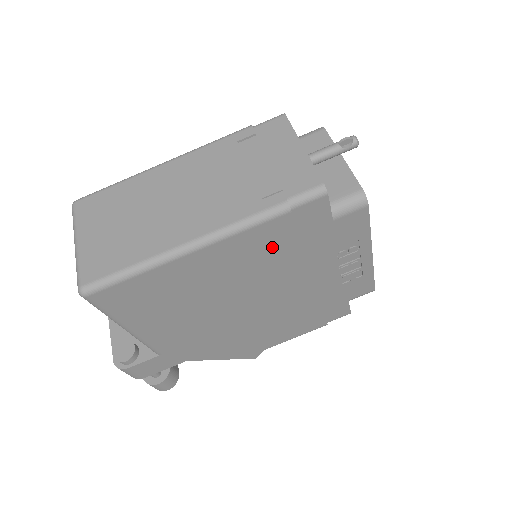
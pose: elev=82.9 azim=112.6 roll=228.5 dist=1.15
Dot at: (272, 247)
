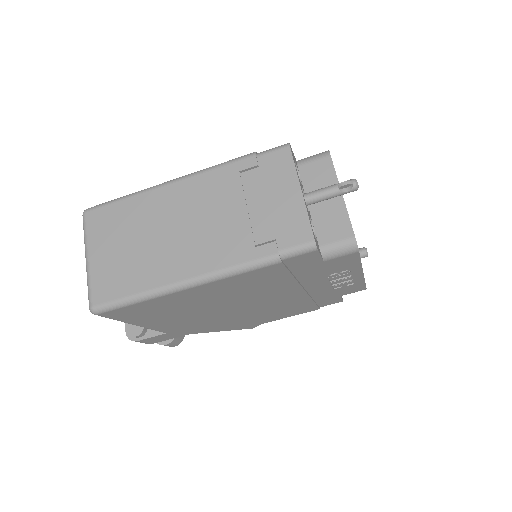
Dot at: (264, 280)
